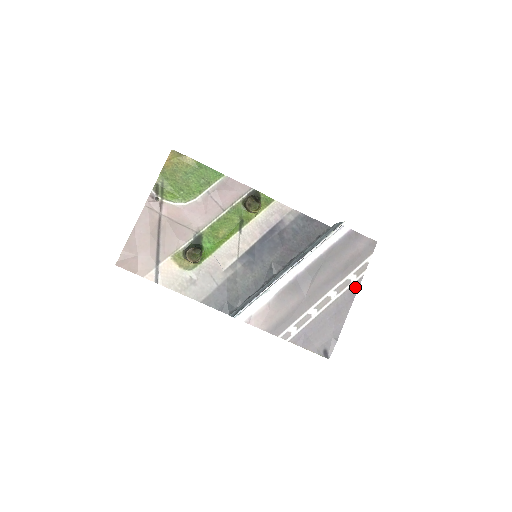
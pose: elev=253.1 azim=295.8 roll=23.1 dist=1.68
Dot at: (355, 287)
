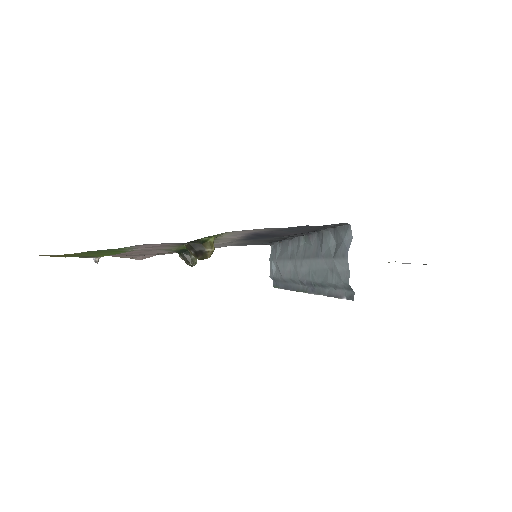
Dot at: occluded
